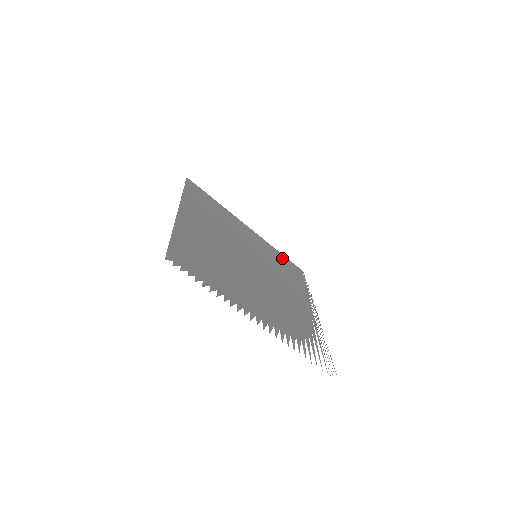
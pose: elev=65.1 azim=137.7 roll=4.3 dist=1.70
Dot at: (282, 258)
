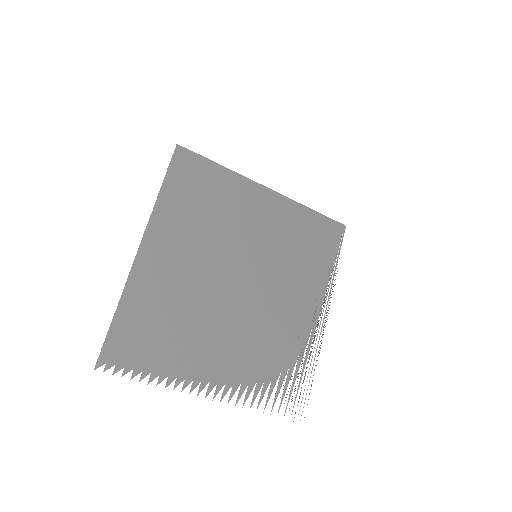
Dot at: (312, 223)
